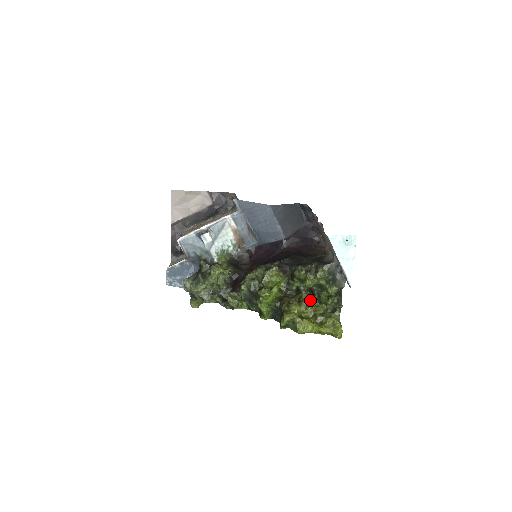
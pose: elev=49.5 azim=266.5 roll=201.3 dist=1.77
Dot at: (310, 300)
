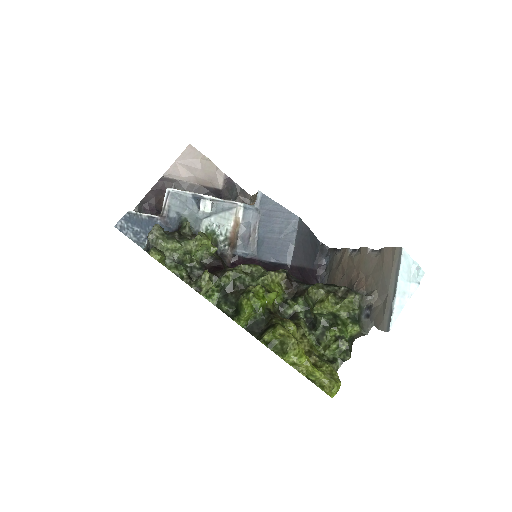
Dot at: (307, 333)
